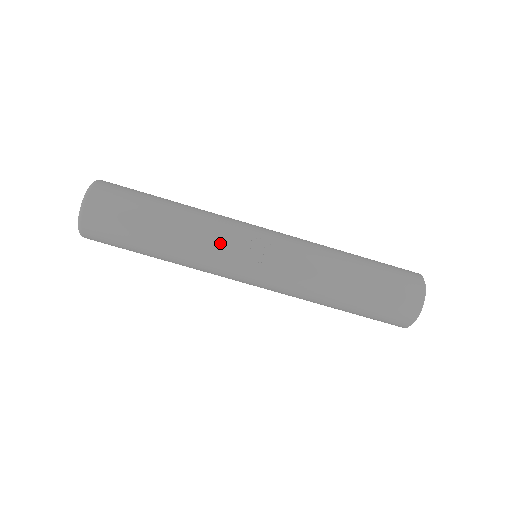
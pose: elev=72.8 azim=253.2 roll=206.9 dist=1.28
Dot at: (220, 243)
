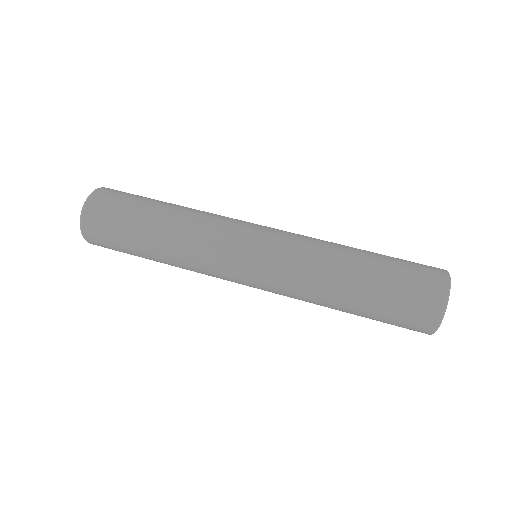
Dot at: (216, 226)
